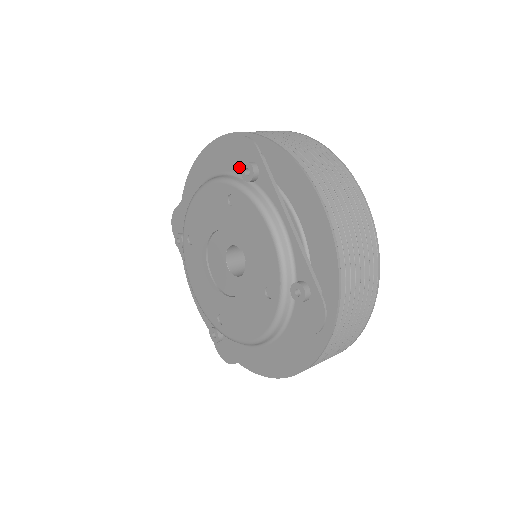
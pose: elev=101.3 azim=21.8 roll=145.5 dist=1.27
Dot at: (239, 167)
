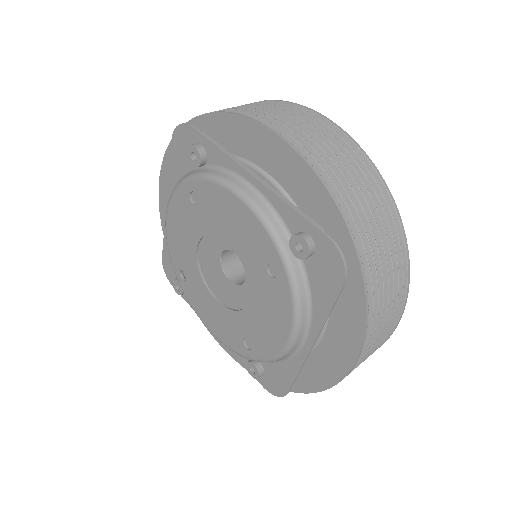
Dot at: (188, 161)
